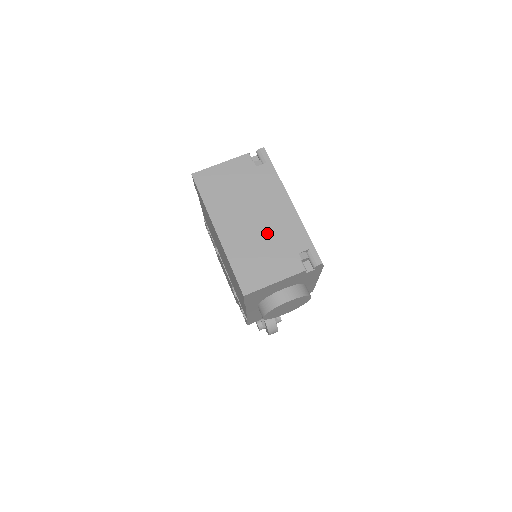
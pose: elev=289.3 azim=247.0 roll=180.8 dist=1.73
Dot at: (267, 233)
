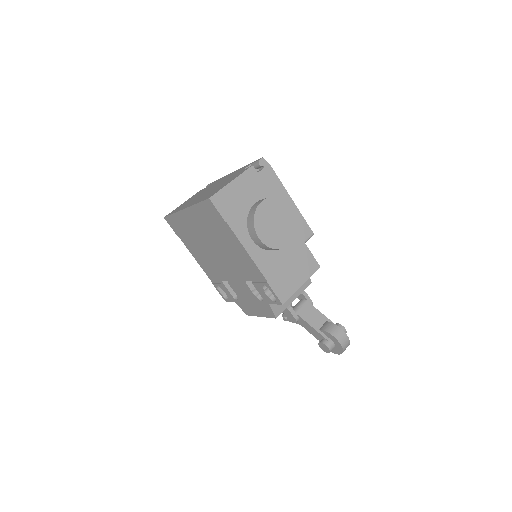
Dot at: (219, 184)
